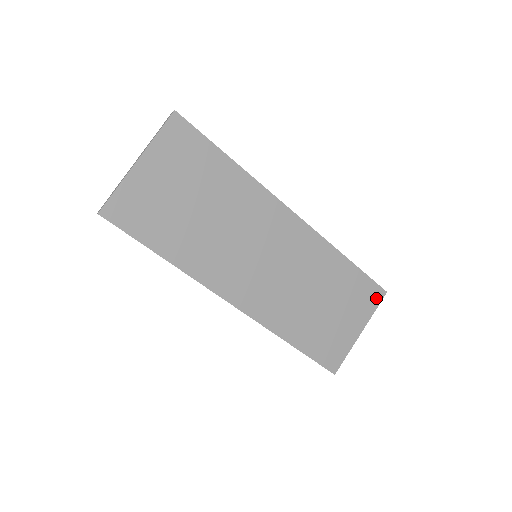
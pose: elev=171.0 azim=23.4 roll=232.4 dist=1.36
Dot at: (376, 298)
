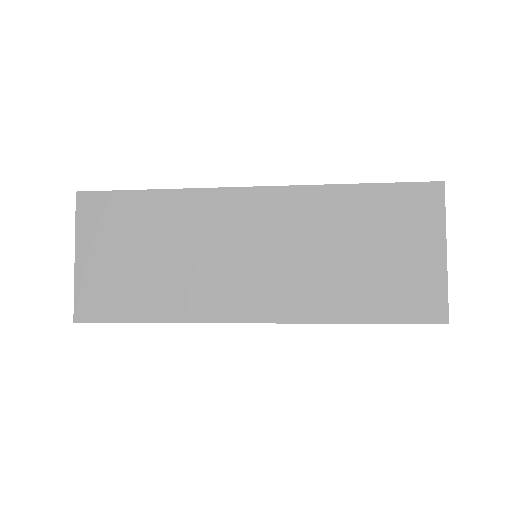
Dot at: (433, 199)
